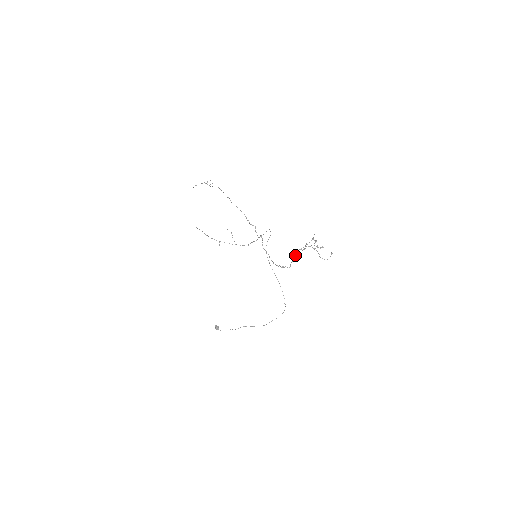
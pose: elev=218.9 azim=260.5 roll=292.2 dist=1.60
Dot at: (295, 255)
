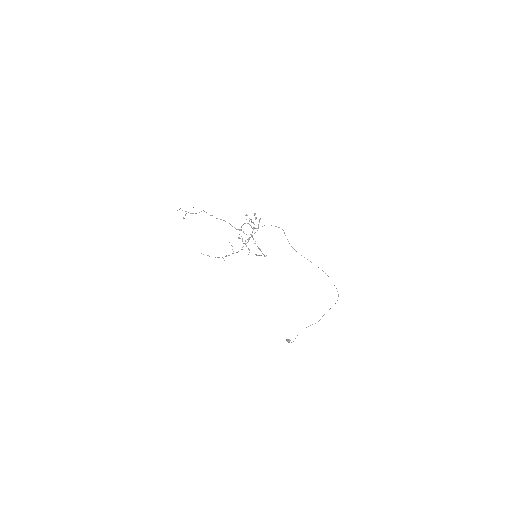
Dot at: (238, 238)
